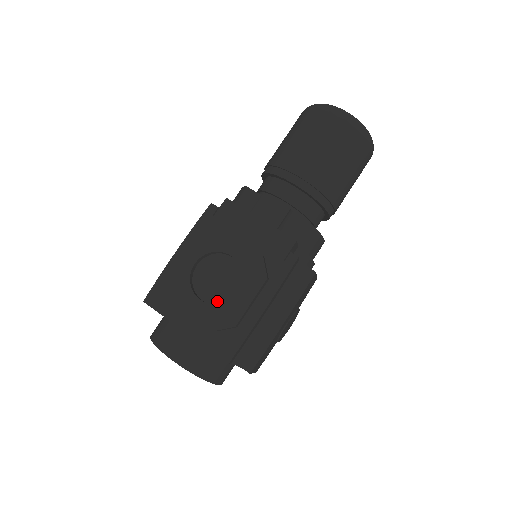
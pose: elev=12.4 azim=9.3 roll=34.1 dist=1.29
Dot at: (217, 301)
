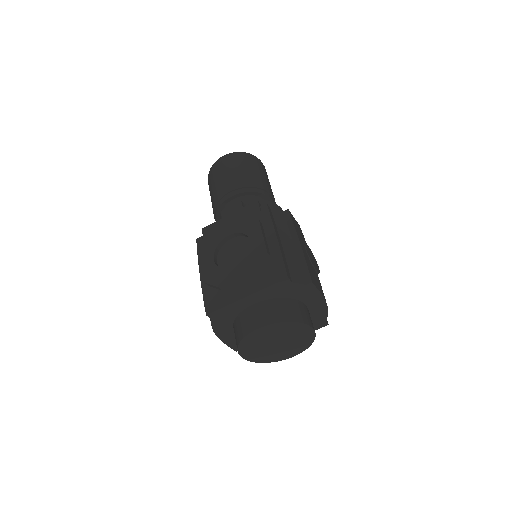
Dot at: occluded
